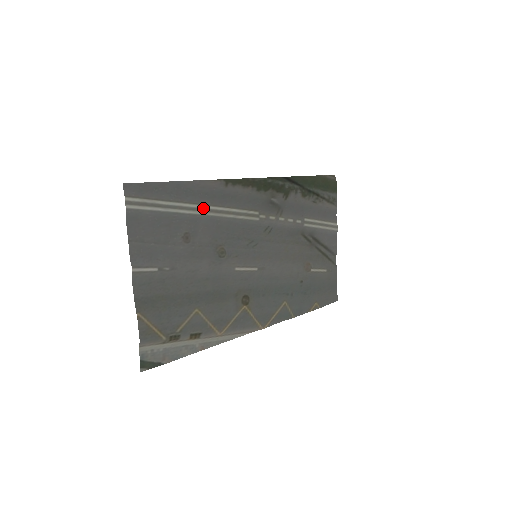
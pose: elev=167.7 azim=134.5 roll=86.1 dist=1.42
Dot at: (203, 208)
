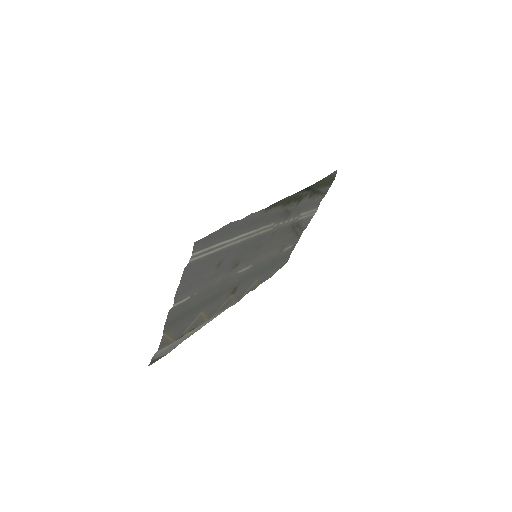
Dot at: (241, 237)
